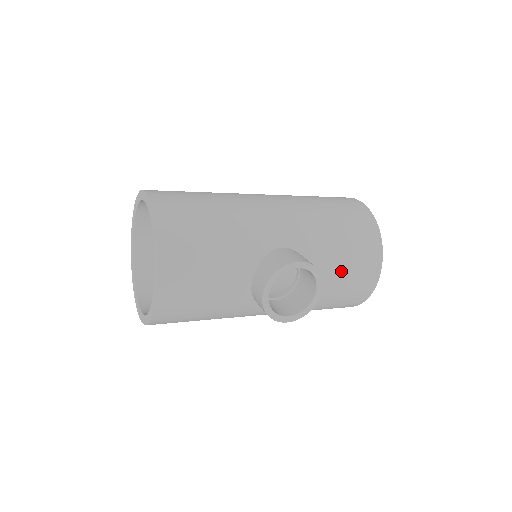
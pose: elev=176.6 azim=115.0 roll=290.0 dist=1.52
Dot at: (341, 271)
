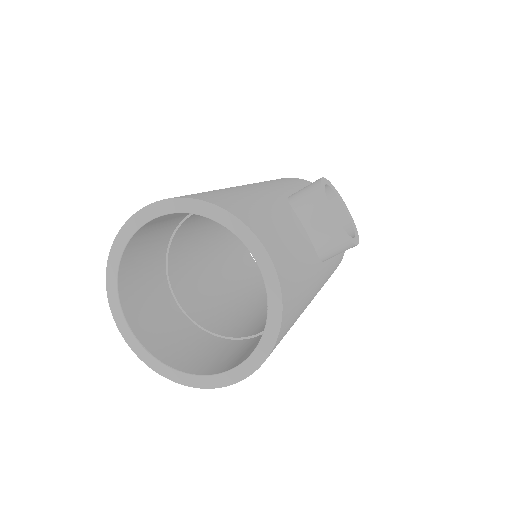
Dot at: occluded
